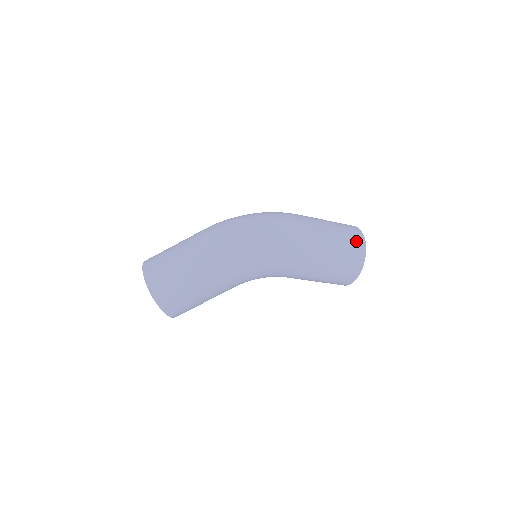
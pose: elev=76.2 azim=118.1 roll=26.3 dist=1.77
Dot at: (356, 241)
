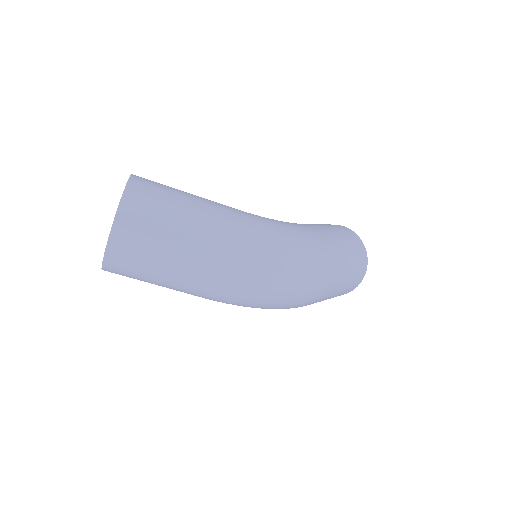
Dot at: (347, 292)
